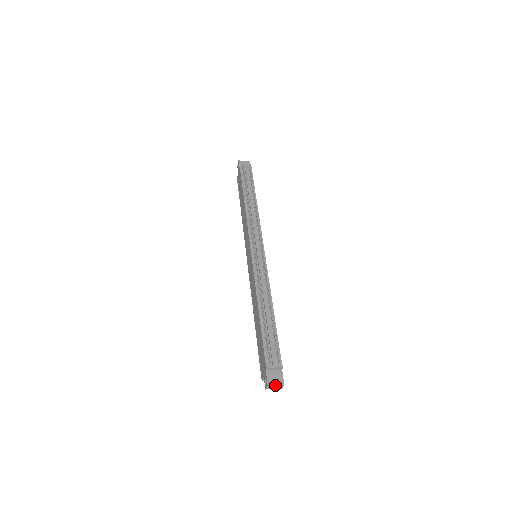
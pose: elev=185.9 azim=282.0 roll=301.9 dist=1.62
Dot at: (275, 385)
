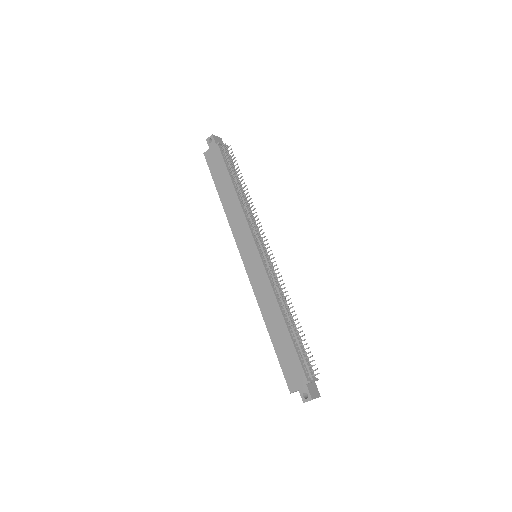
Dot at: (315, 398)
